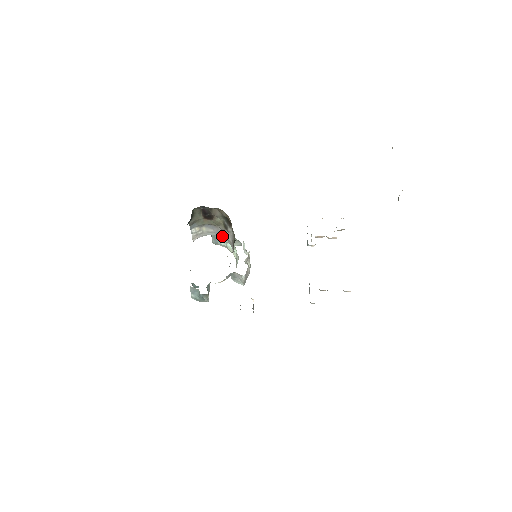
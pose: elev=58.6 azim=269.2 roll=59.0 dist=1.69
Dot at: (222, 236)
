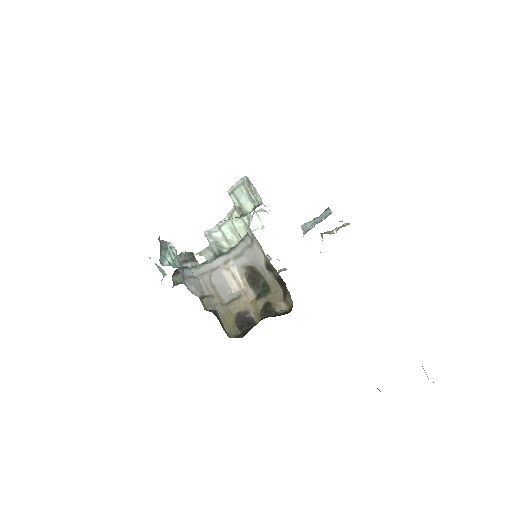
Dot at: (251, 231)
